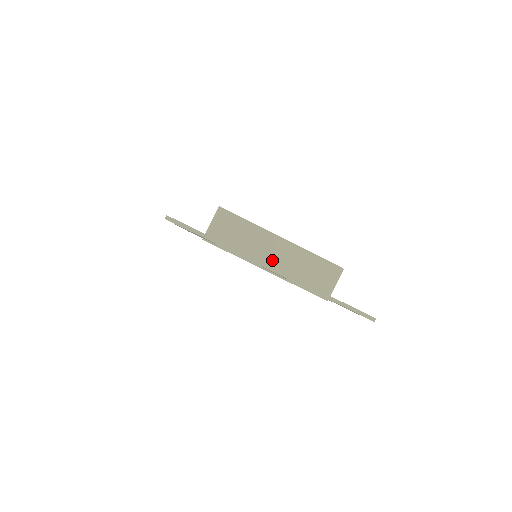
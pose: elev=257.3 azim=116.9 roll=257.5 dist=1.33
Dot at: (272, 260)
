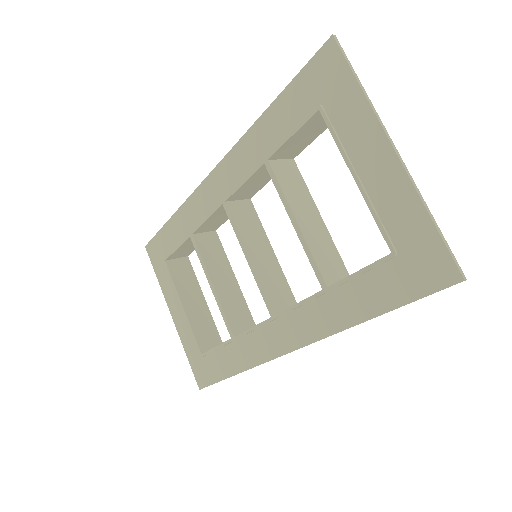
Dot at: occluded
